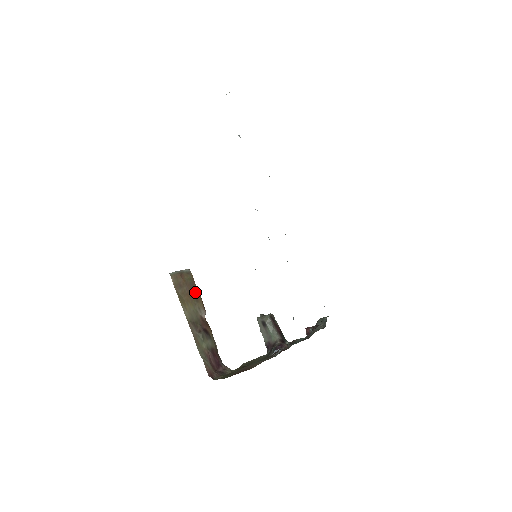
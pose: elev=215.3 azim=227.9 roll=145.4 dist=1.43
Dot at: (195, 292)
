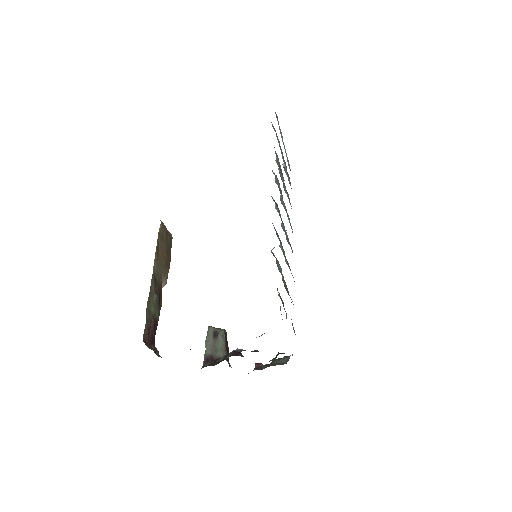
Dot at: (168, 258)
